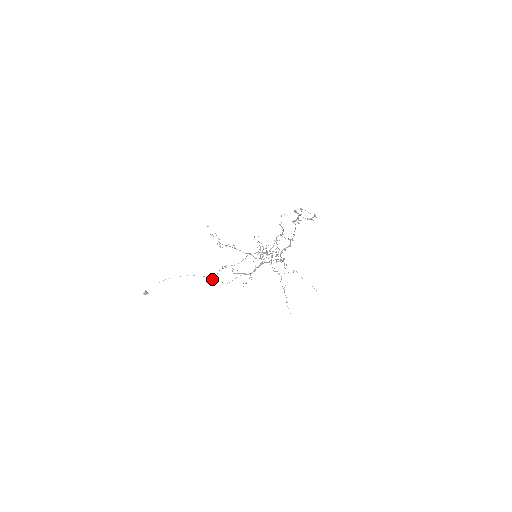
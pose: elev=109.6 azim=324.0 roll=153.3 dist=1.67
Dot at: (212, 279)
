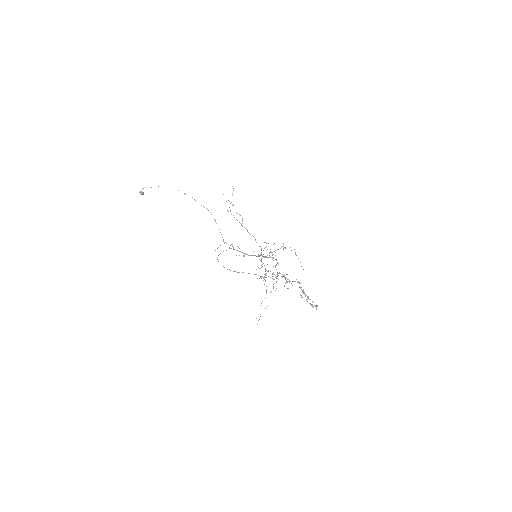
Dot at: occluded
